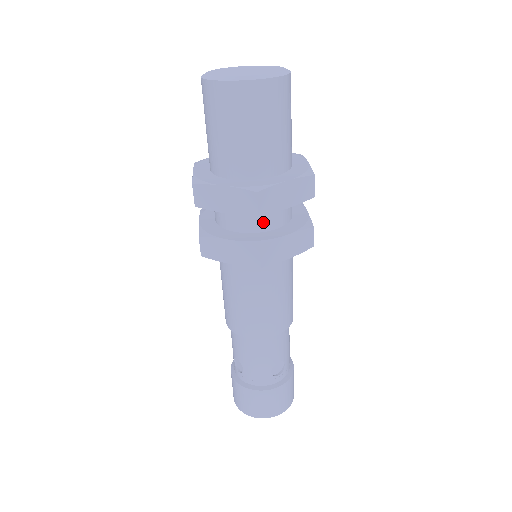
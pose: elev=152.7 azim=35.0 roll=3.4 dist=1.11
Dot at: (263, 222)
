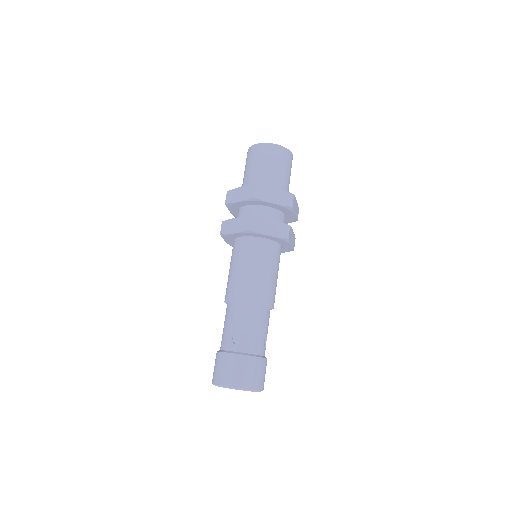
Dot at: (281, 221)
